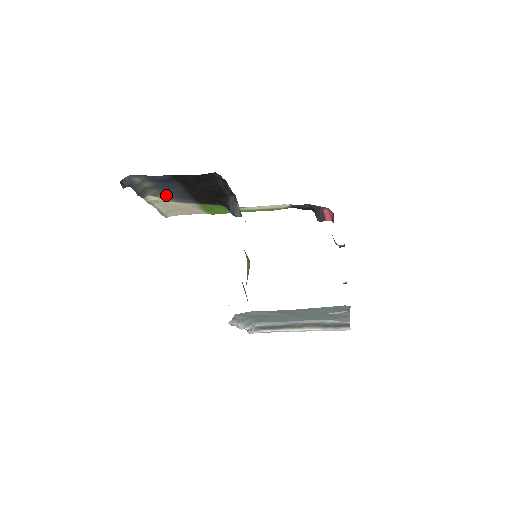
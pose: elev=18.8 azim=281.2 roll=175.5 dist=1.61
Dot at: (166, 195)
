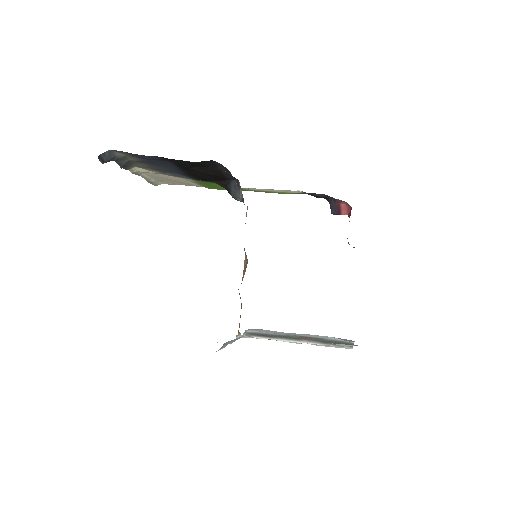
Dot at: (156, 169)
